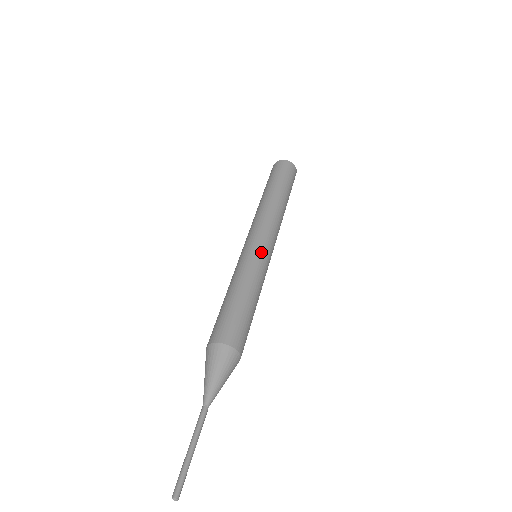
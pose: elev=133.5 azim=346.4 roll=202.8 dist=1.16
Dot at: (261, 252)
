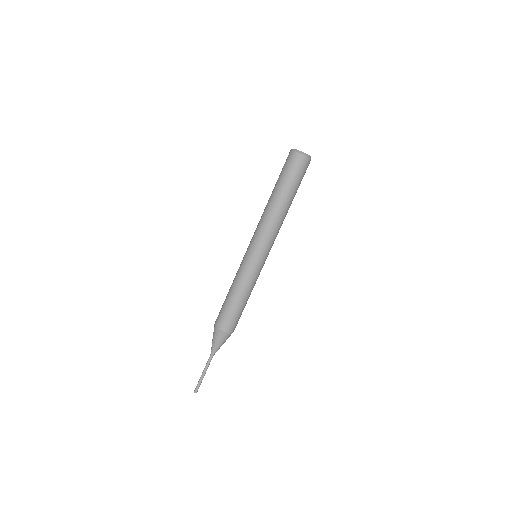
Dot at: (257, 264)
